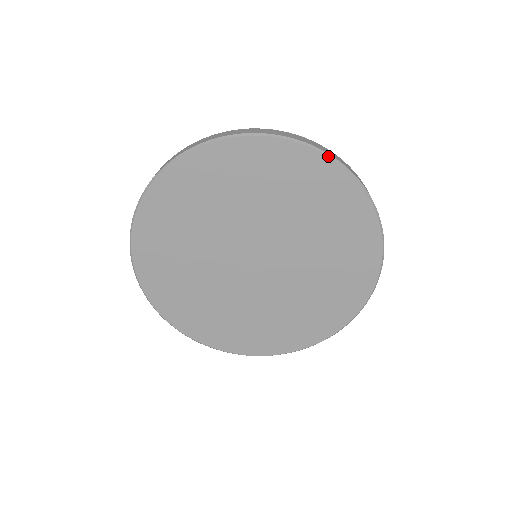
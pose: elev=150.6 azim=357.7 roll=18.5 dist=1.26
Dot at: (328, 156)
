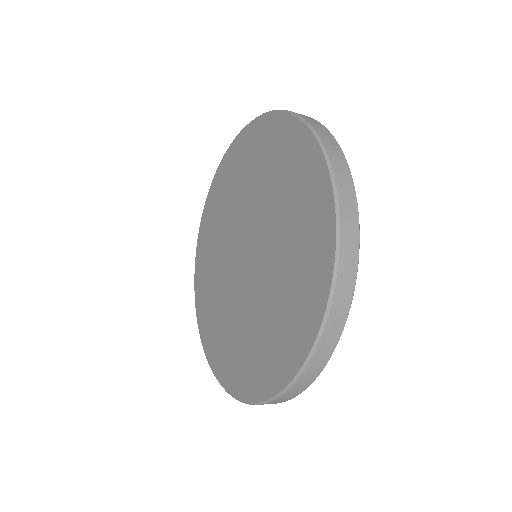
Dot at: (270, 112)
